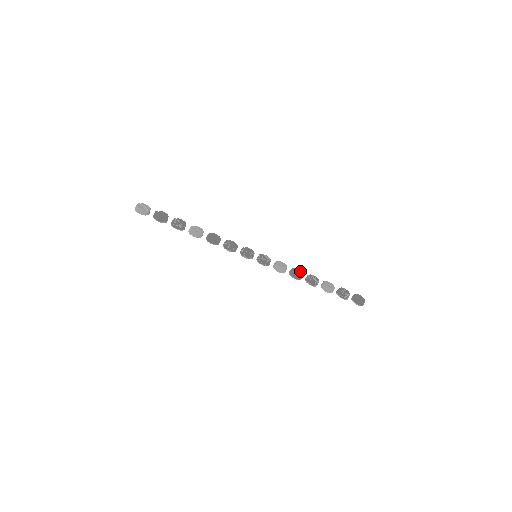
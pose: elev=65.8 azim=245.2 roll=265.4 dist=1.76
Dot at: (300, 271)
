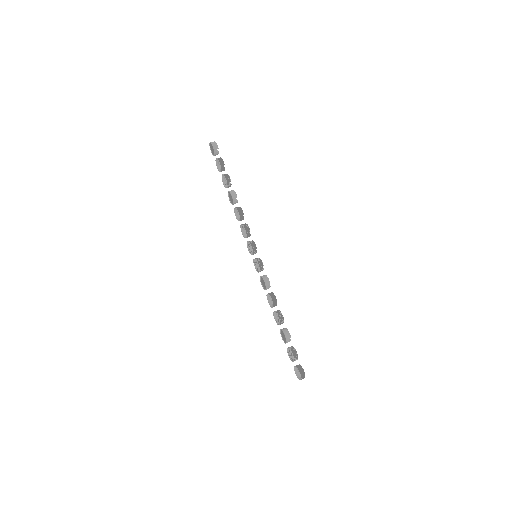
Dot at: occluded
